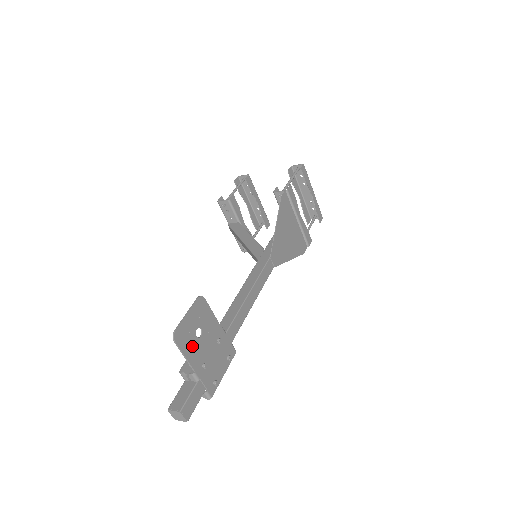
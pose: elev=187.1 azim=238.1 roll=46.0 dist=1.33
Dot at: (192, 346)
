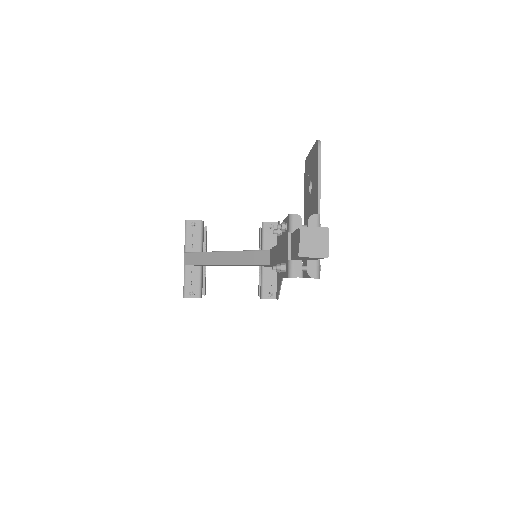
Dot at: (316, 185)
